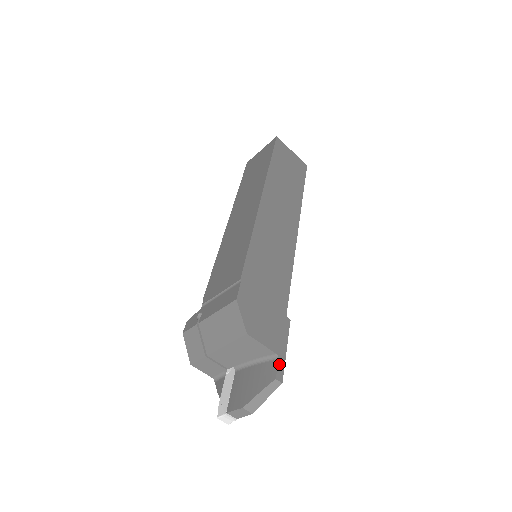
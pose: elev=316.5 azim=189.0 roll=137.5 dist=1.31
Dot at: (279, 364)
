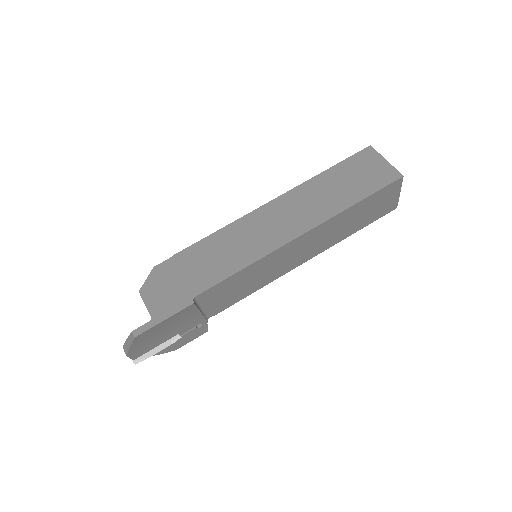
Dot at: (146, 325)
